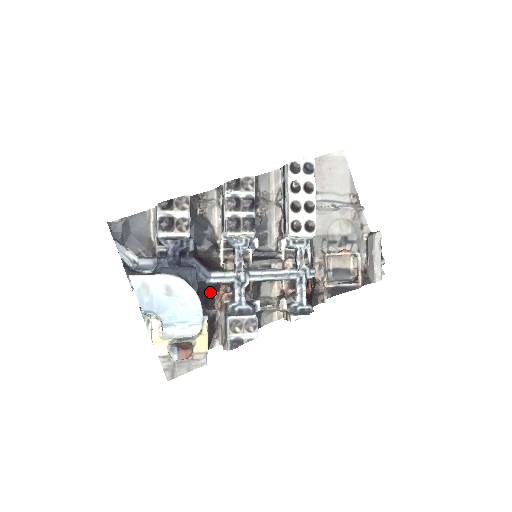
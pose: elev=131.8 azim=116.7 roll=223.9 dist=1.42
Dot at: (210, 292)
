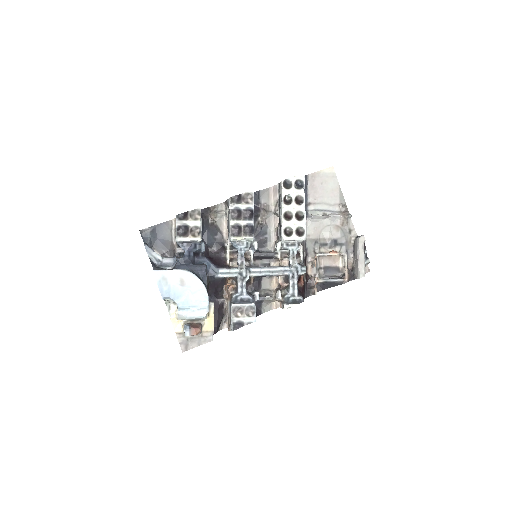
Dot at: (219, 285)
